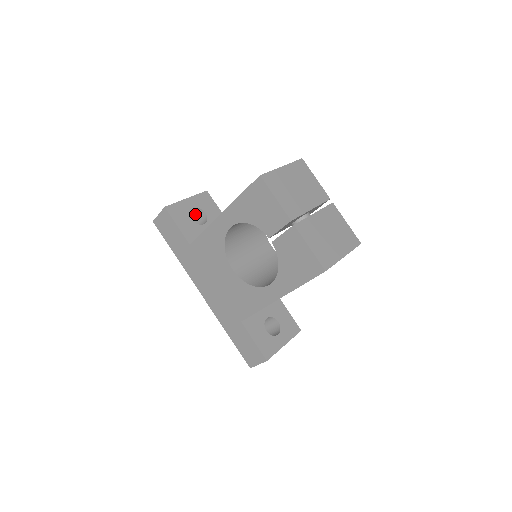
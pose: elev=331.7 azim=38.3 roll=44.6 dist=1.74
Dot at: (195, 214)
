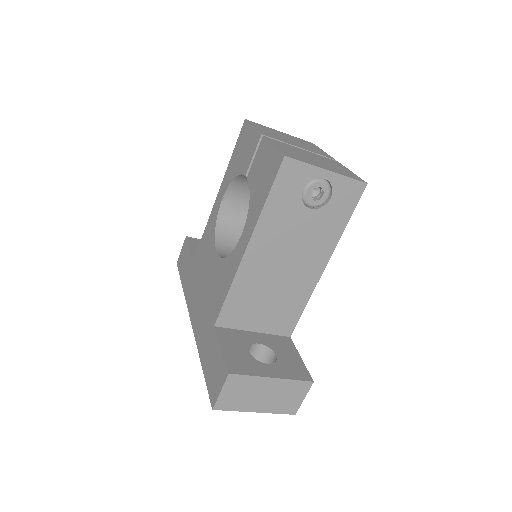
Dot at: occluded
